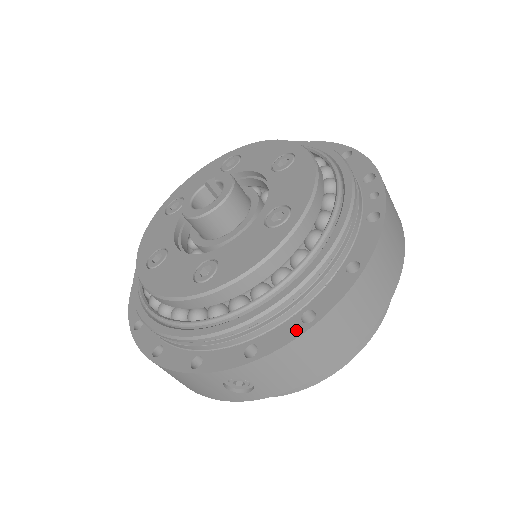
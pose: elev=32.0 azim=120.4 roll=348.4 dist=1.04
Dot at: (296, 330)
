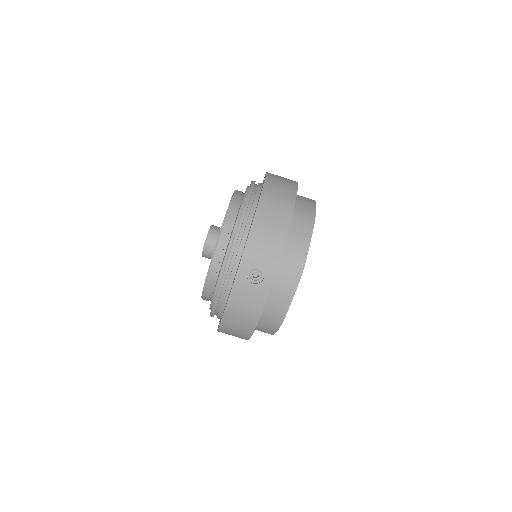
Dot at: (251, 225)
